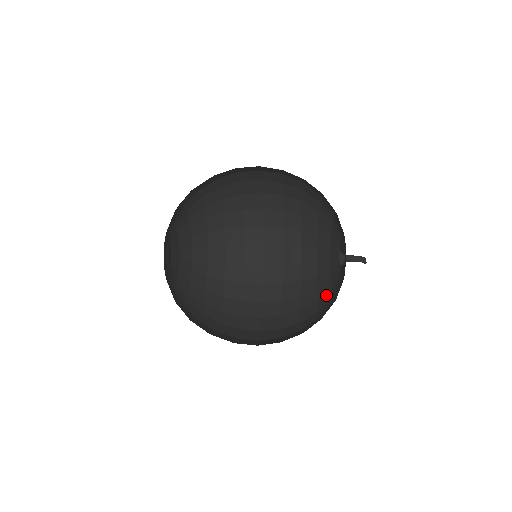
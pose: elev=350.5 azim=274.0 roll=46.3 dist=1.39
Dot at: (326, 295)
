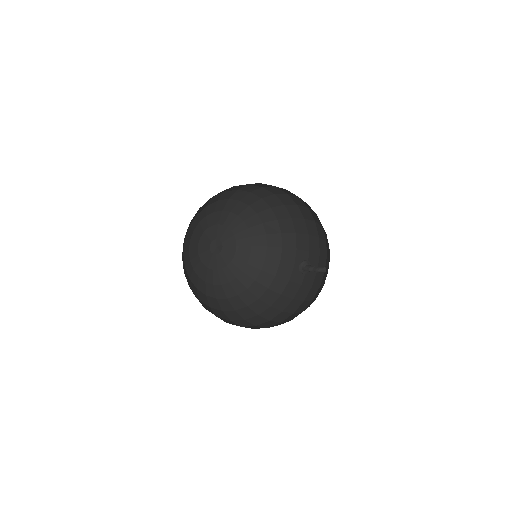
Dot at: occluded
